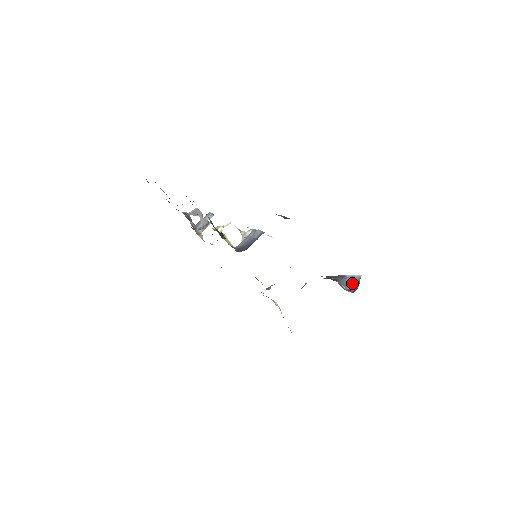
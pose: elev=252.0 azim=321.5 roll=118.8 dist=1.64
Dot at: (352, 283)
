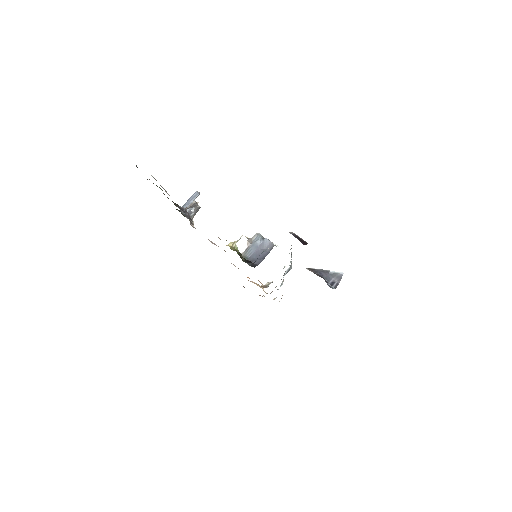
Dot at: (334, 278)
